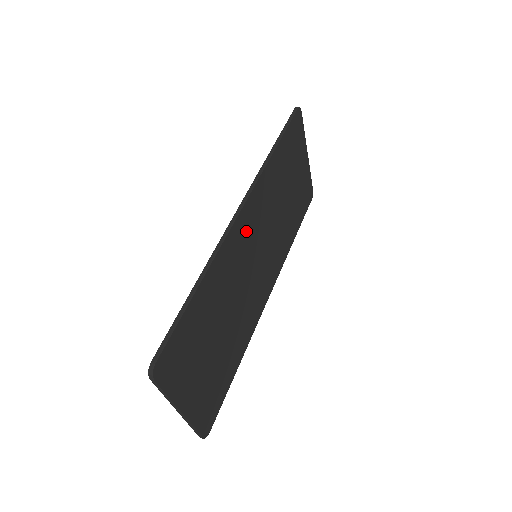
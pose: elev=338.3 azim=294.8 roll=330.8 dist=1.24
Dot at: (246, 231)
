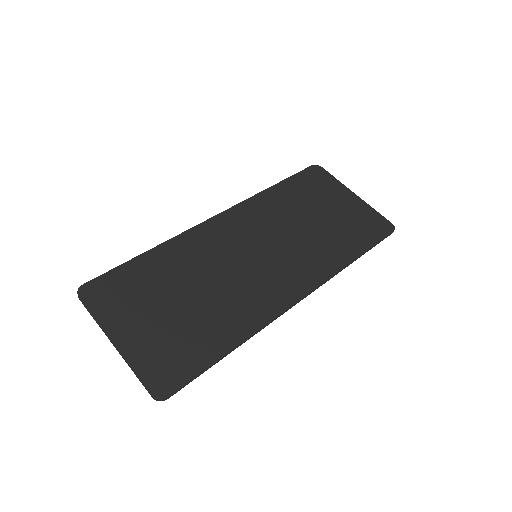
Dot at: (226, 232)
